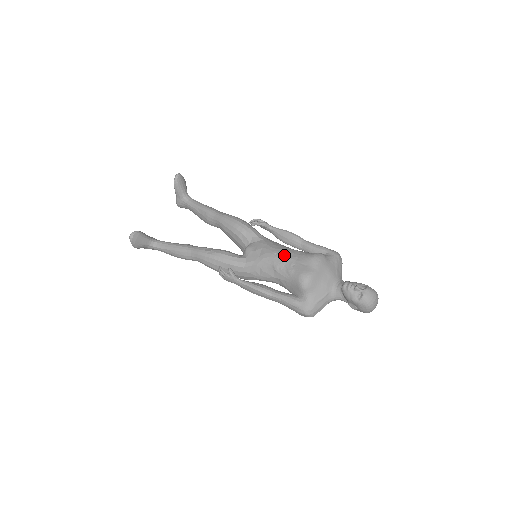
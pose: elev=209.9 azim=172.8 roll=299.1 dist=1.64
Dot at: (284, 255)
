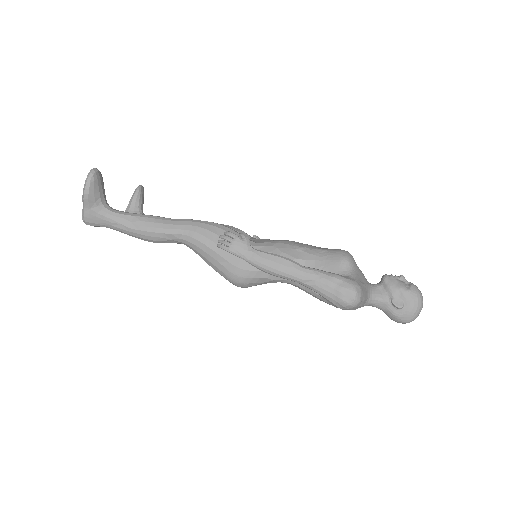
Dot at: occluded
